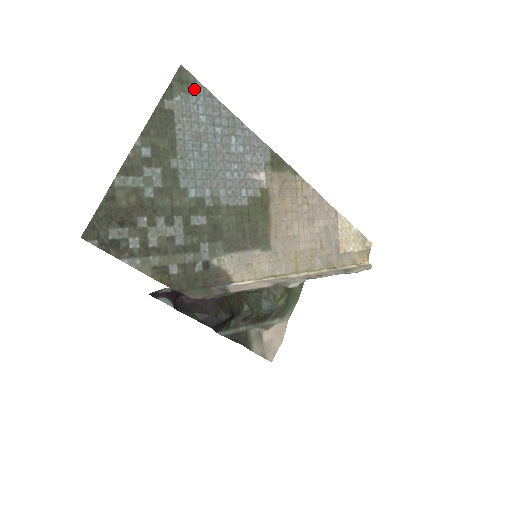
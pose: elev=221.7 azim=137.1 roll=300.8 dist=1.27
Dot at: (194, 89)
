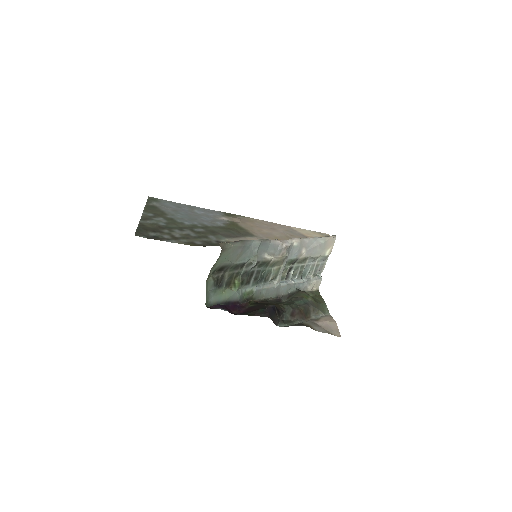
Dot at: (161, 201)
